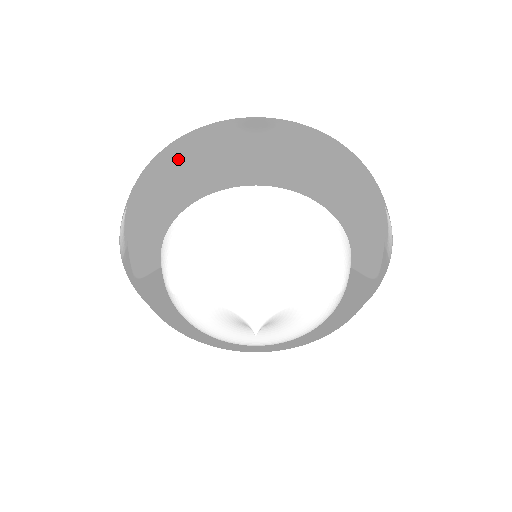
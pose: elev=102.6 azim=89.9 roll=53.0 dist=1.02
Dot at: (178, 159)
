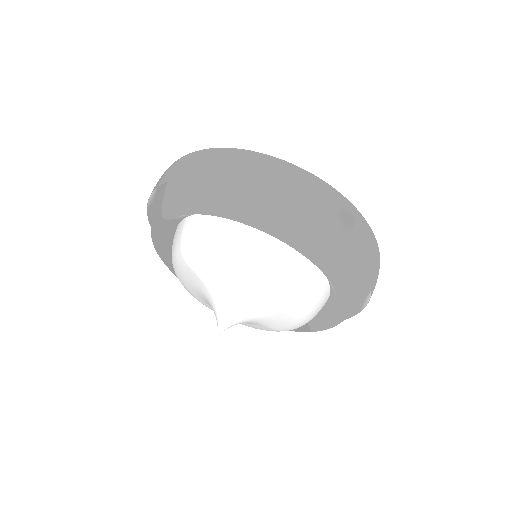
Dot at: (274, 191)
